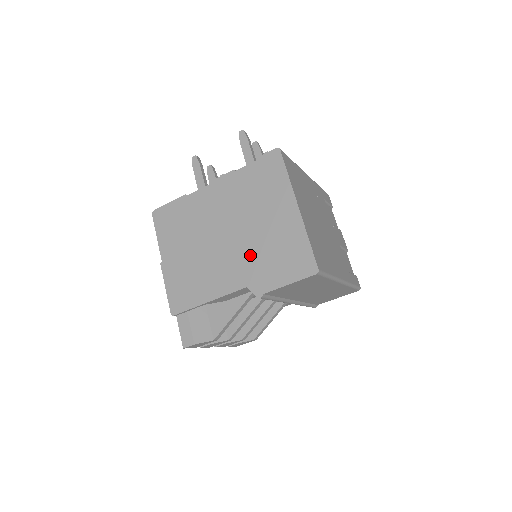
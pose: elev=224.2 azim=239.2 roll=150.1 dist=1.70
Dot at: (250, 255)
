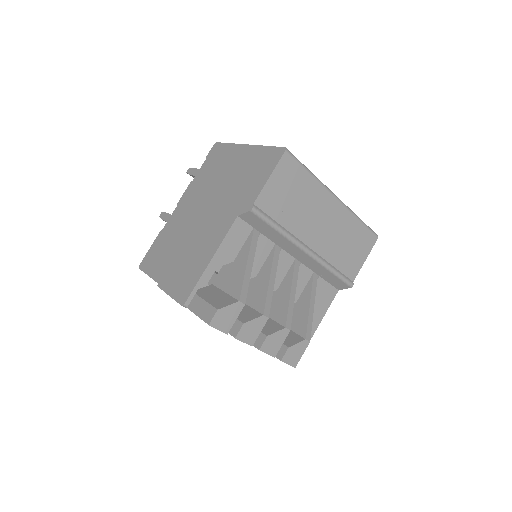
Dot at: (228, 200)
